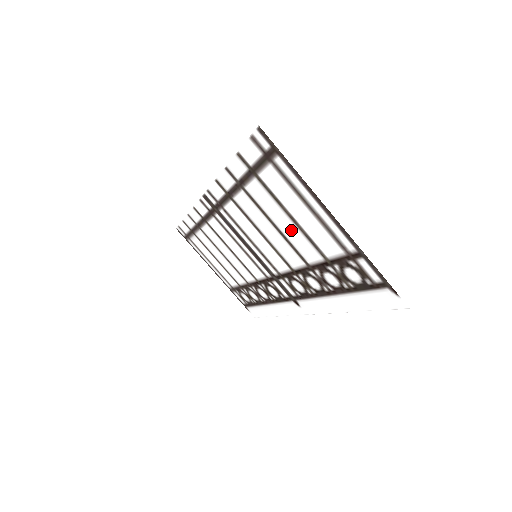
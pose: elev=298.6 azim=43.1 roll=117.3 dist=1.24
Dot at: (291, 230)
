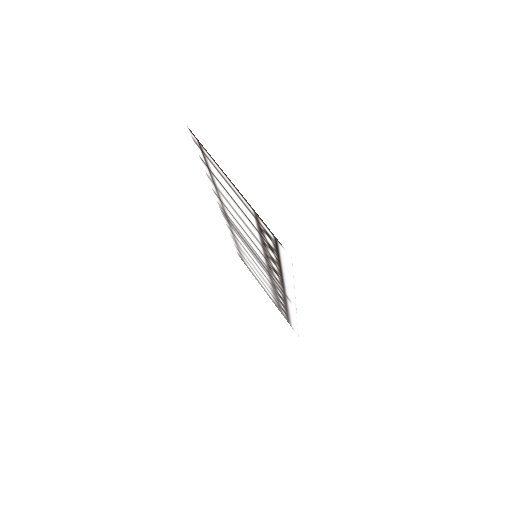
Dot at: (241, 214)
